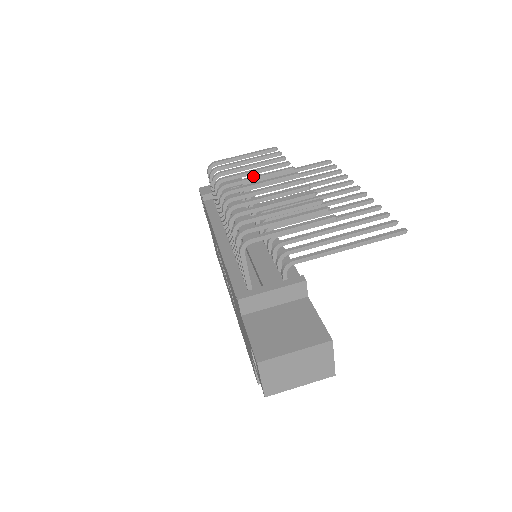
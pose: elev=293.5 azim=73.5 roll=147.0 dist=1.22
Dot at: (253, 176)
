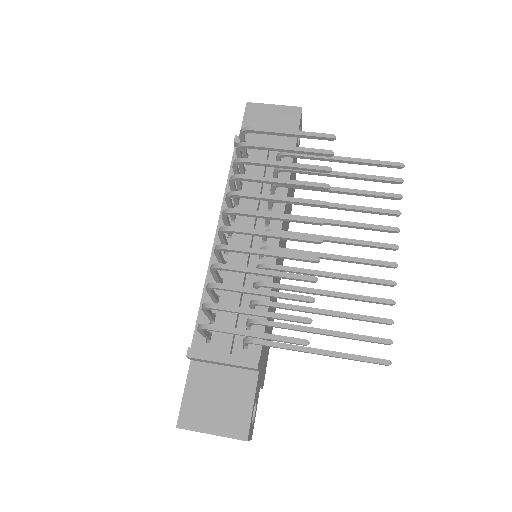
Dot at: (273, 196)
